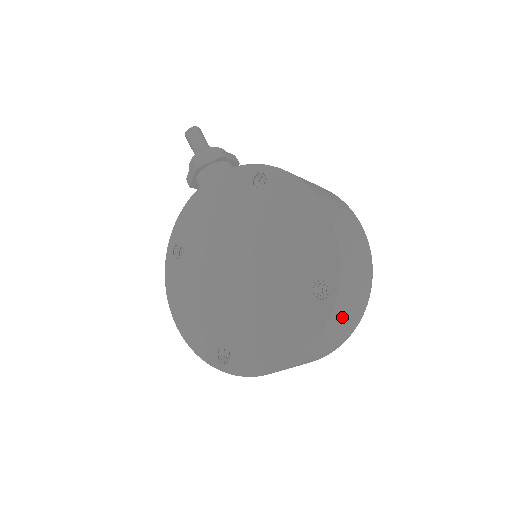
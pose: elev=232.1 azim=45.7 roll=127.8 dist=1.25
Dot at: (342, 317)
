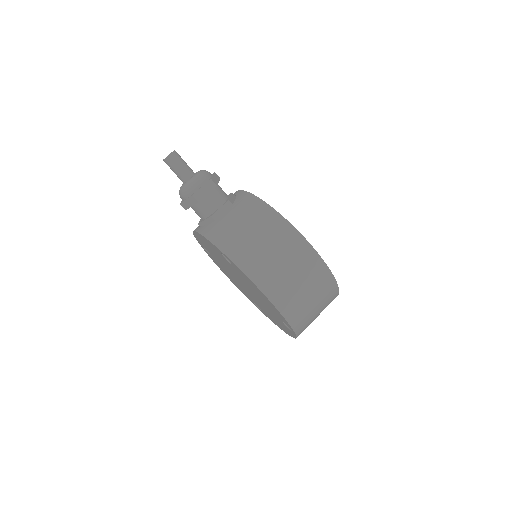
Dot at: (311, 322)
